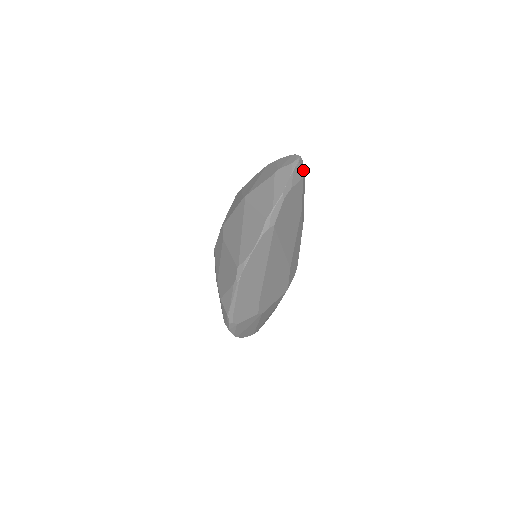
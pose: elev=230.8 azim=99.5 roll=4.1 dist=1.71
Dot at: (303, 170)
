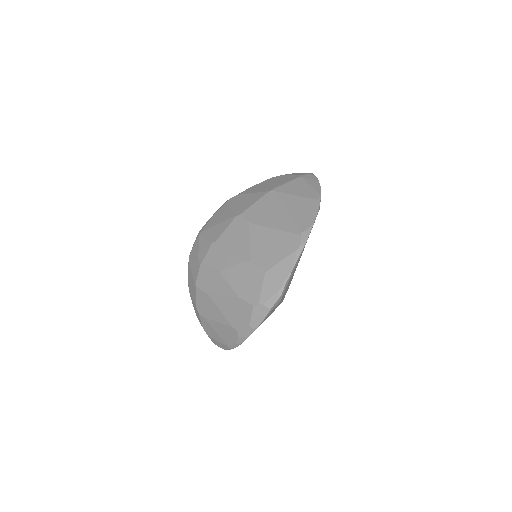
Dot at: occluded
